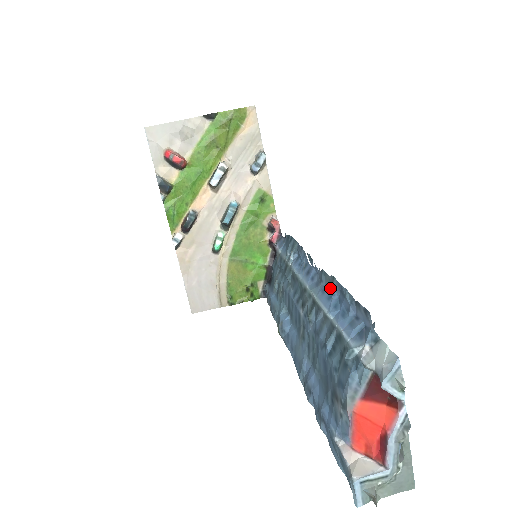
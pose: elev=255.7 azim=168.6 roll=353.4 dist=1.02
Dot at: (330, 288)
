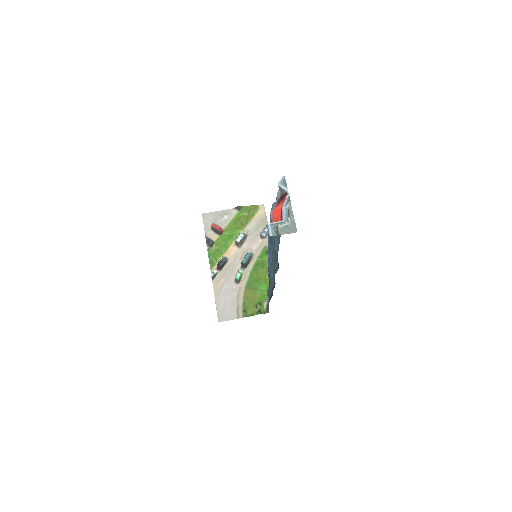
Dot at: occluded
